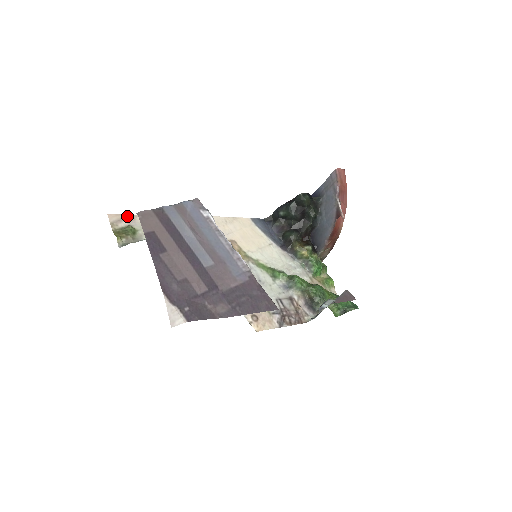
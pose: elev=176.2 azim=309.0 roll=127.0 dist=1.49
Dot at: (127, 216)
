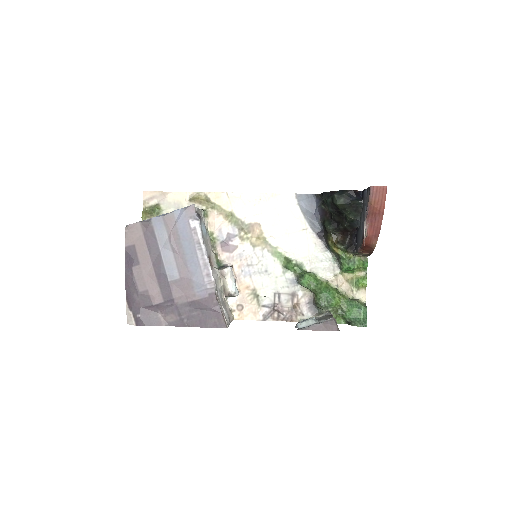
Dot at: (159, 193)
